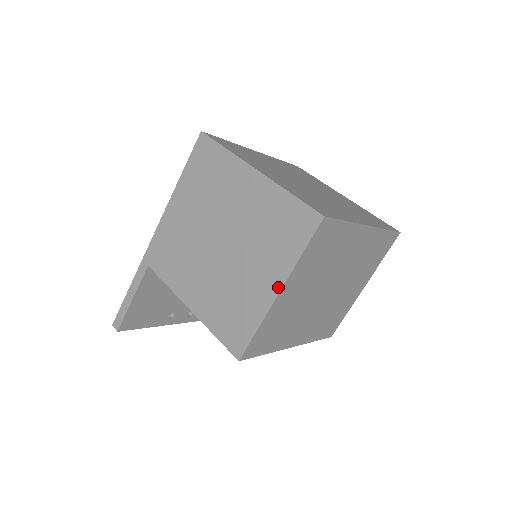
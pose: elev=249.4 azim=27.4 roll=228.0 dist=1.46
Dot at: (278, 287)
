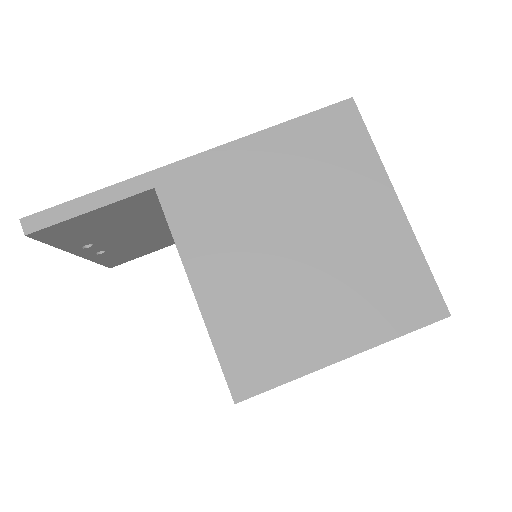
Dot at: (348, 352)
